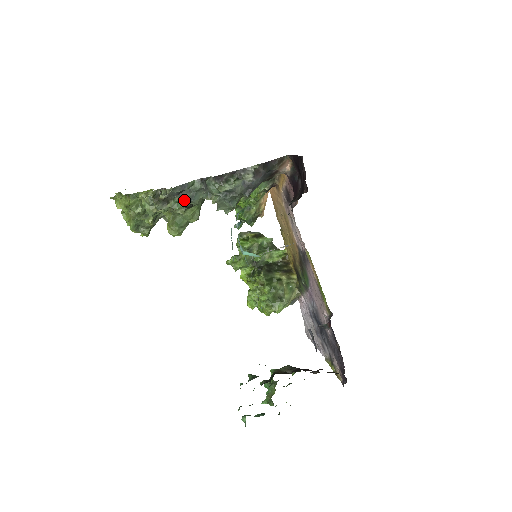
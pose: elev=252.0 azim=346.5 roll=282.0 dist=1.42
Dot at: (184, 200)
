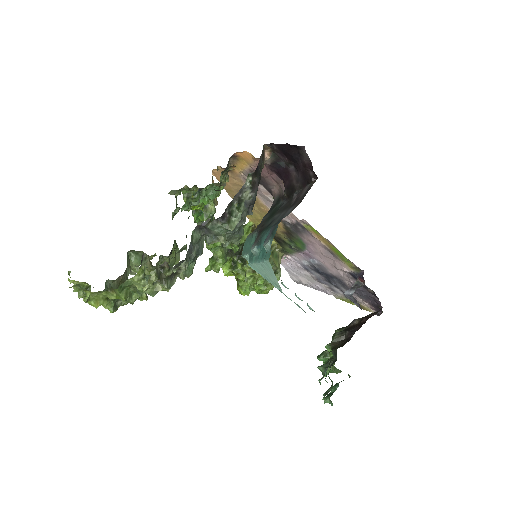
Dot at: (192, 260)
